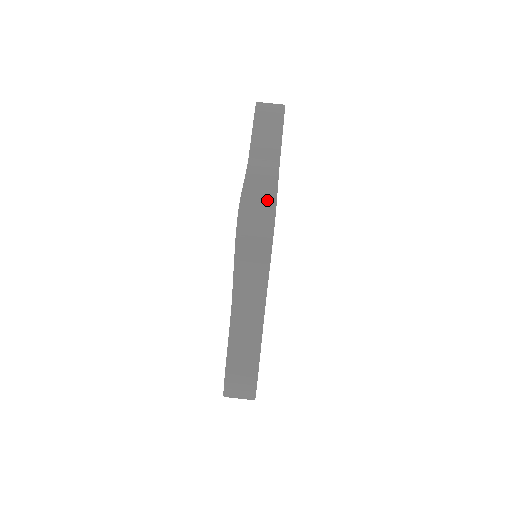
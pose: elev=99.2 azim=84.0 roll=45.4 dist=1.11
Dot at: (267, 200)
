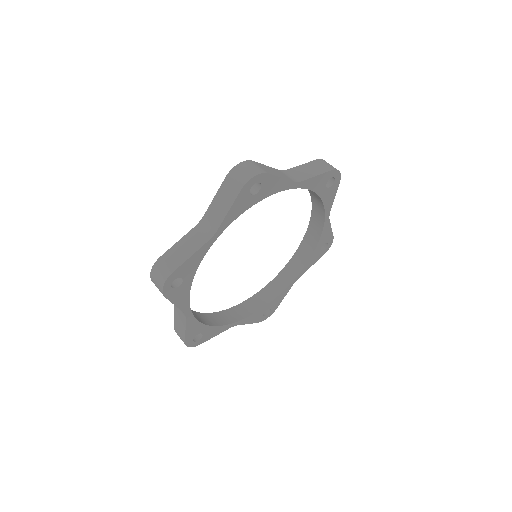
Dot at: occluded
